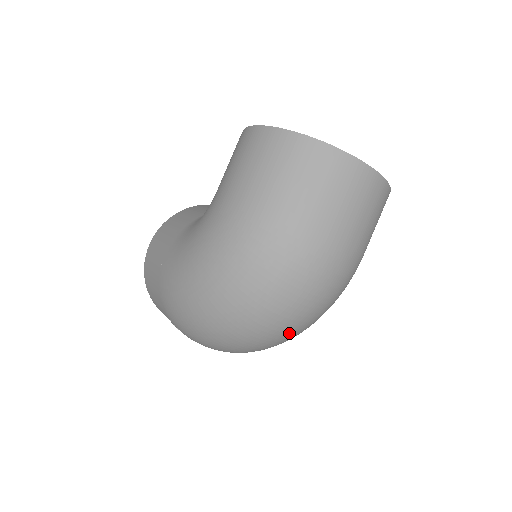
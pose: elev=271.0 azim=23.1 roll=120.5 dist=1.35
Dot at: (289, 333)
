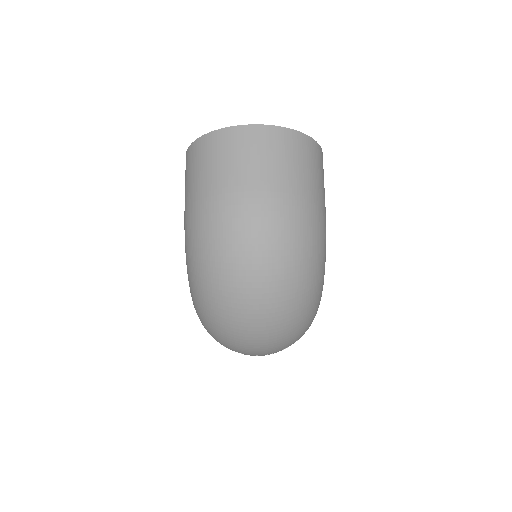
Dot at: (279, 293)
